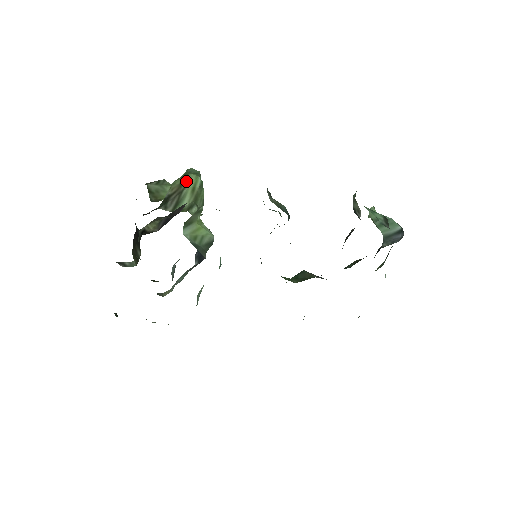
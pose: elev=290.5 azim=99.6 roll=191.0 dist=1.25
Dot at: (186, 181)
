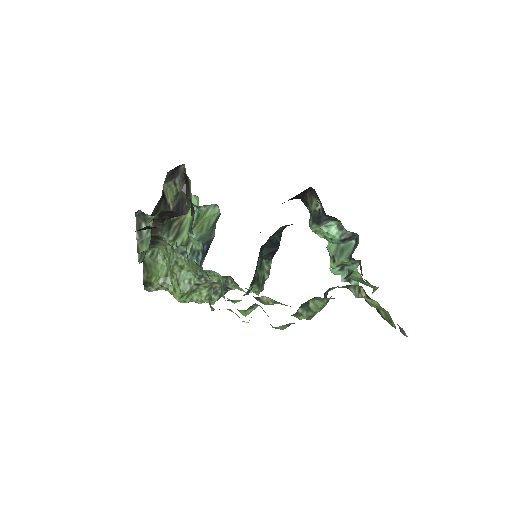
Dot at: occluded
